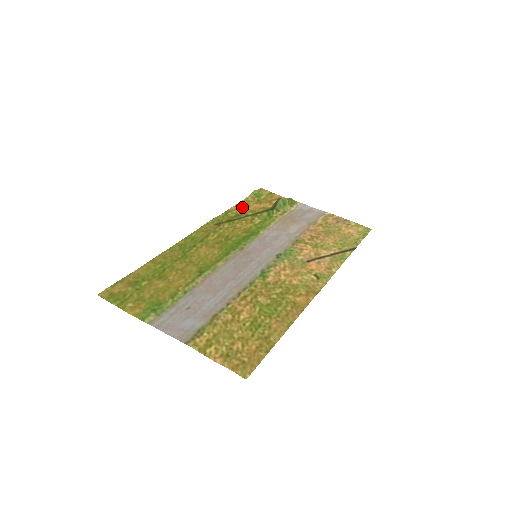
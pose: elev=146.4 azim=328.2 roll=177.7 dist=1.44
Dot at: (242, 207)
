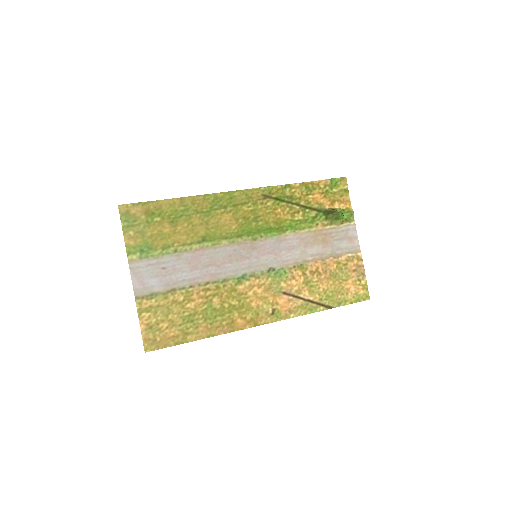
Dot at: (305, 190)
